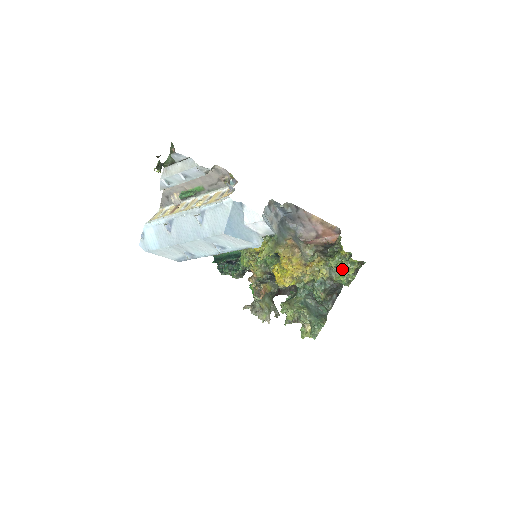
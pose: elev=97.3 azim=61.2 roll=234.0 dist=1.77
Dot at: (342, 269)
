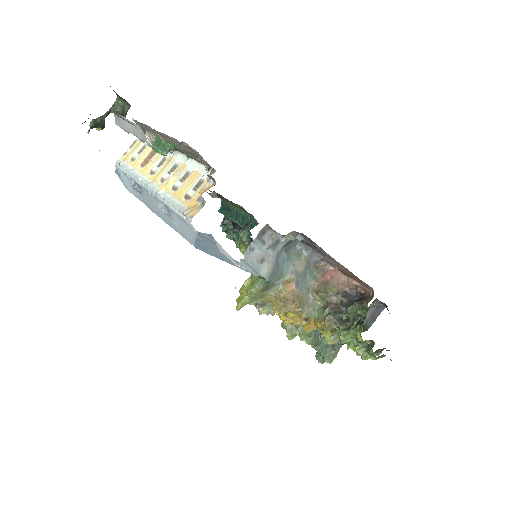
Dot at: occluded
